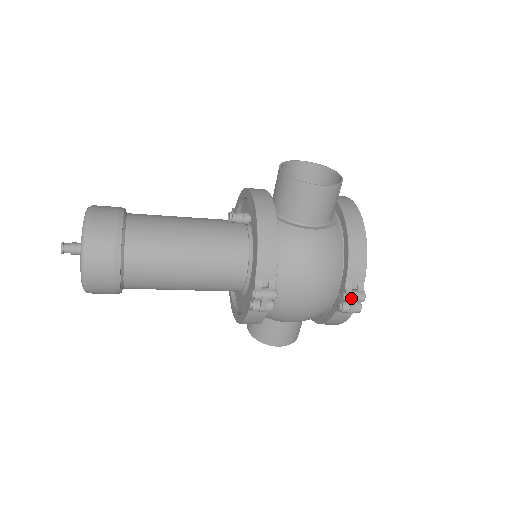
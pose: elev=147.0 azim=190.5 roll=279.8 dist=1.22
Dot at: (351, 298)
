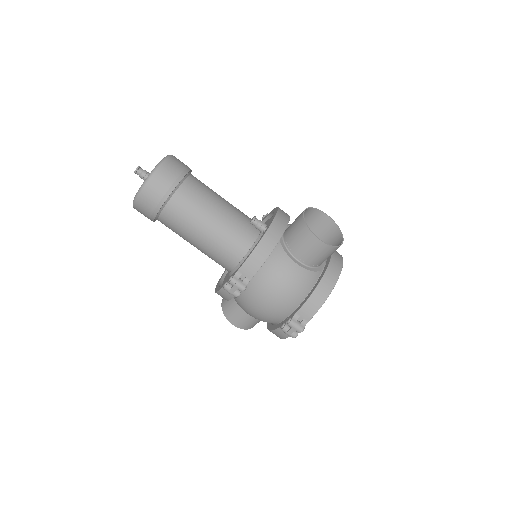
Dot at: (292, 325)
